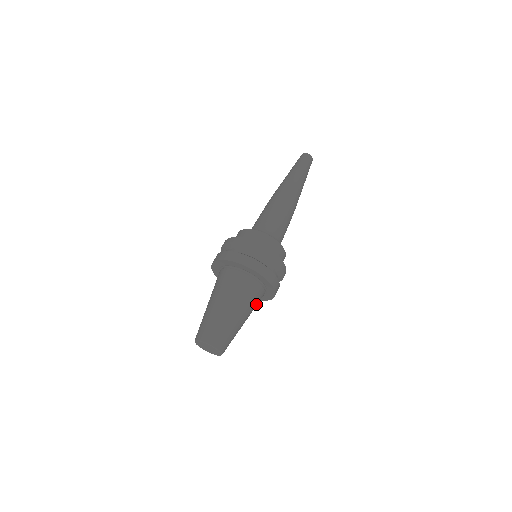
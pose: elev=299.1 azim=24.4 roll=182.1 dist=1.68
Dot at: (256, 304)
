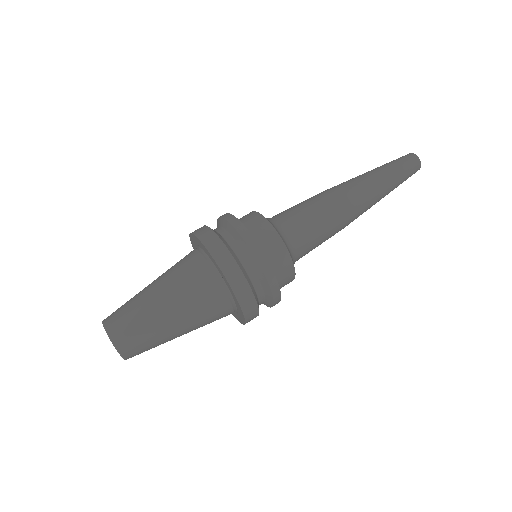
Dot at: (212, 320)
